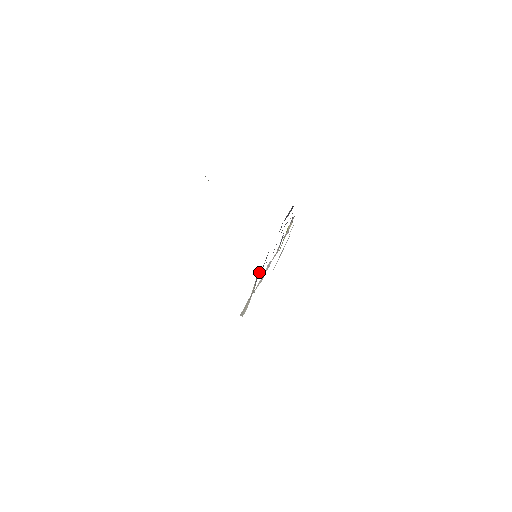
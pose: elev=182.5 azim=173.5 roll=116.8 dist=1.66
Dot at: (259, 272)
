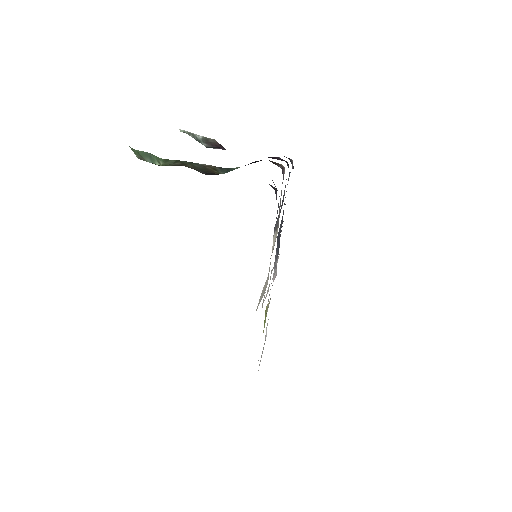
Dot at: (277, 219)
